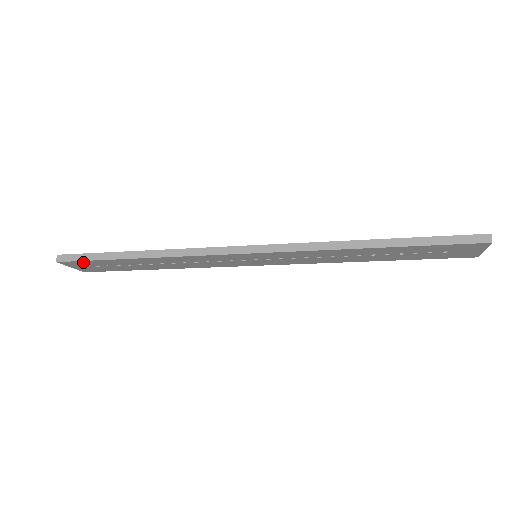
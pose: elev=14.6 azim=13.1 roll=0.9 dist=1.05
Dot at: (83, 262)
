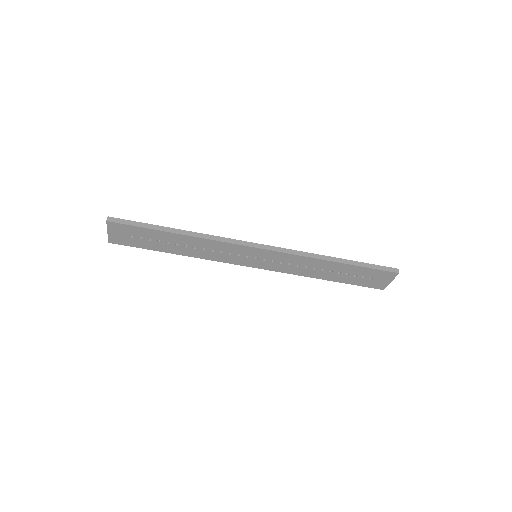
Dot at: (128, 227)
